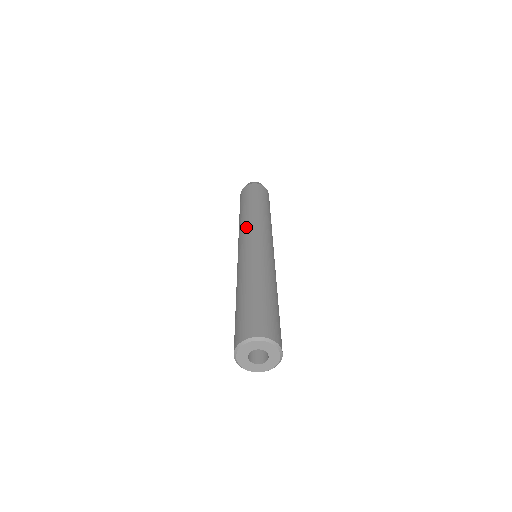
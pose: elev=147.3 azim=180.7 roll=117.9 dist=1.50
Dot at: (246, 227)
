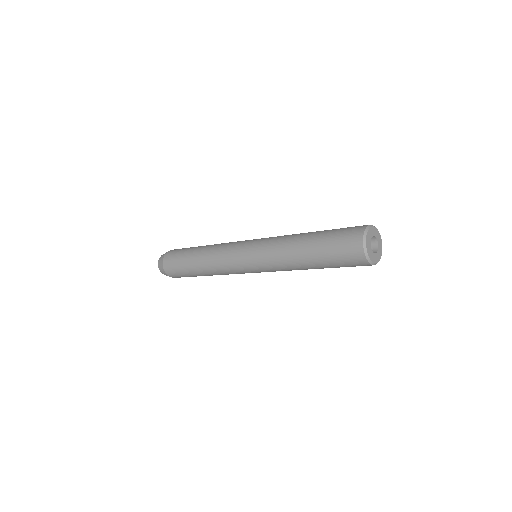
Dot at: (226, 247)
